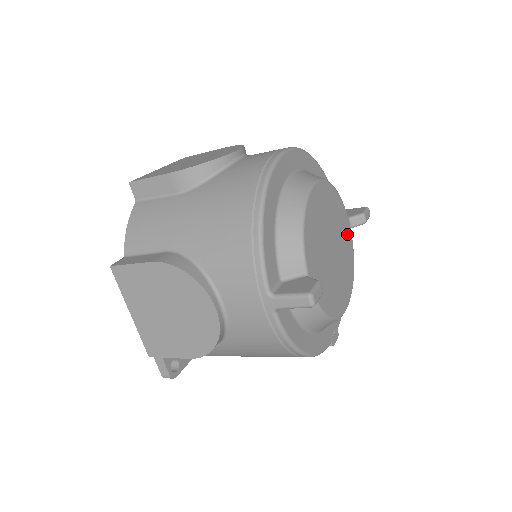
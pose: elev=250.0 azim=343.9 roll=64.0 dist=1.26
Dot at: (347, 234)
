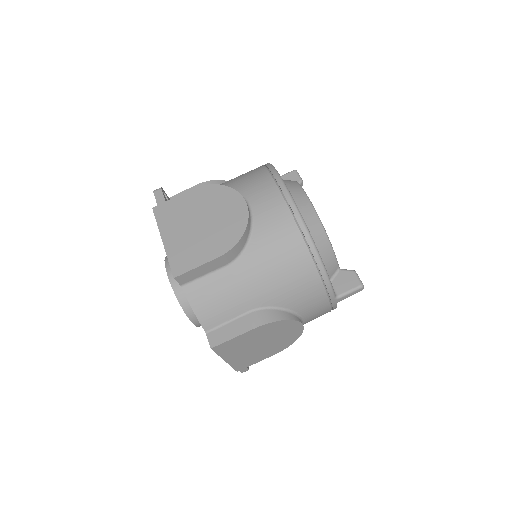
Dot at: occluded
